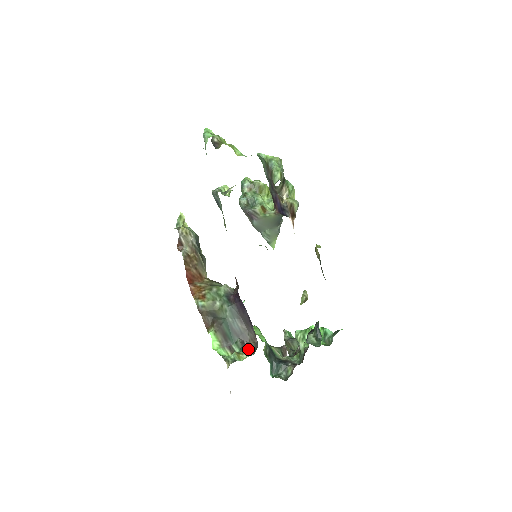
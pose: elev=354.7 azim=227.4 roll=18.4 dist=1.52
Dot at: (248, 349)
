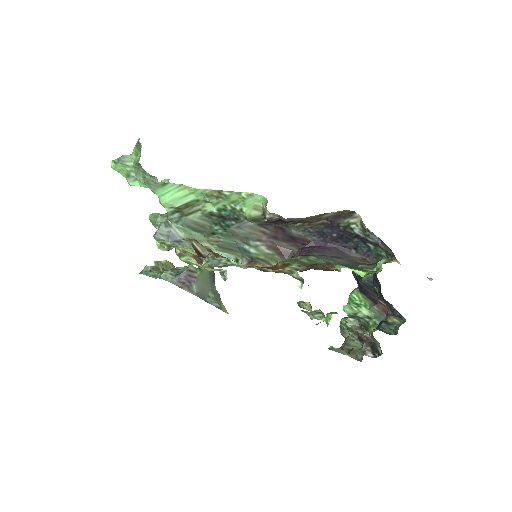
Dot at: (376, 263)
